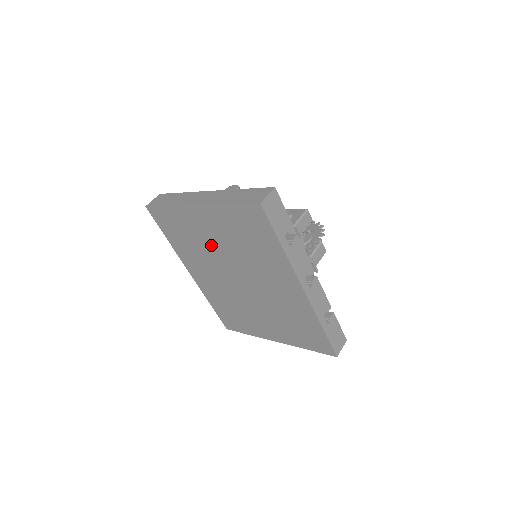
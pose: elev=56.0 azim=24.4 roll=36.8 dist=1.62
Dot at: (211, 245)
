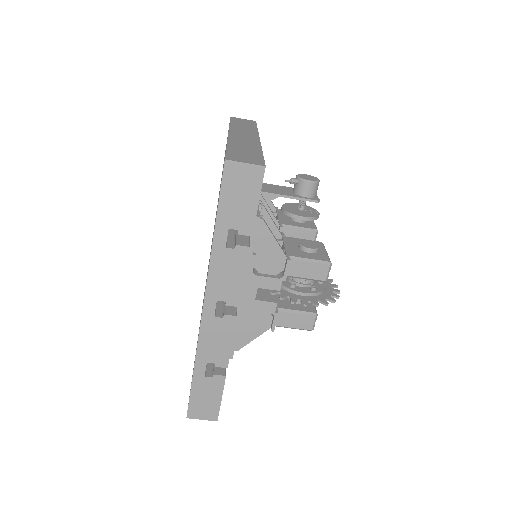
Dot at: occluded
